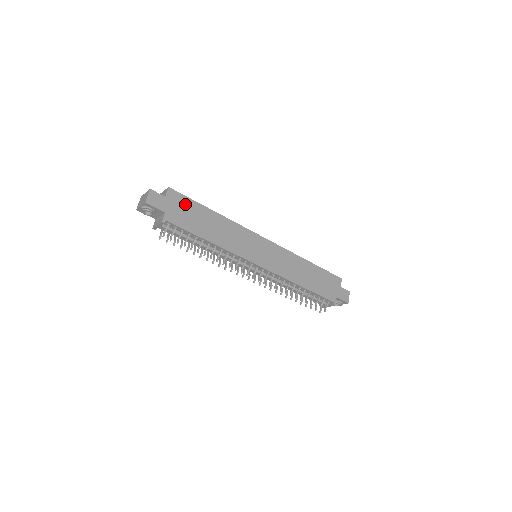
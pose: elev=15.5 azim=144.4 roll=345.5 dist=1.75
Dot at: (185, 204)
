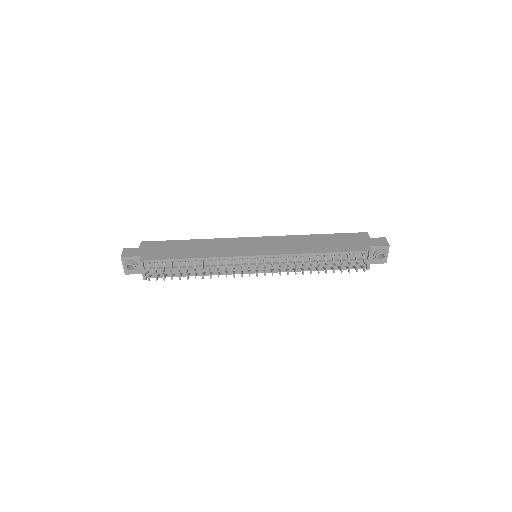
Dot at: (160, 245)
